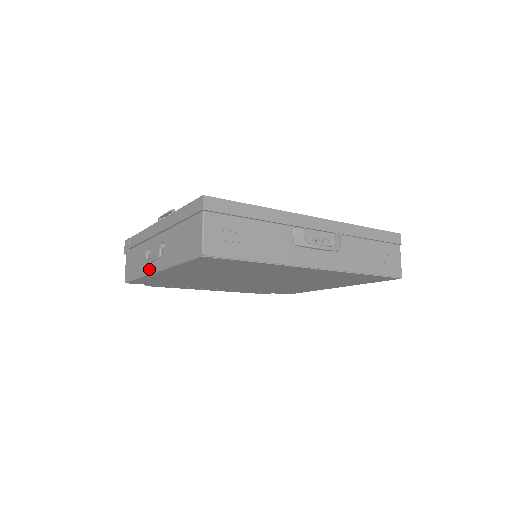
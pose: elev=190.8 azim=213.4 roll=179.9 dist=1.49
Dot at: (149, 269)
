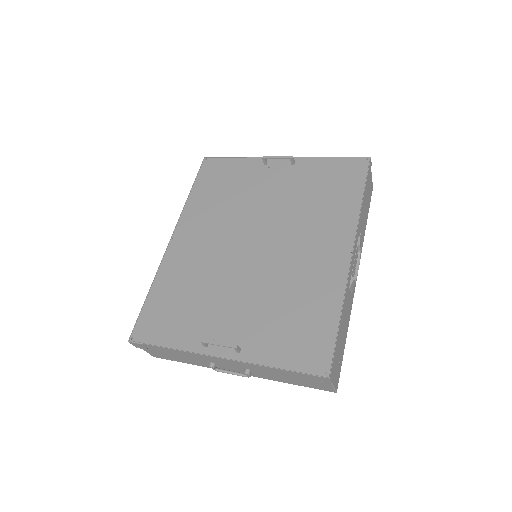
Dot at: occluded
